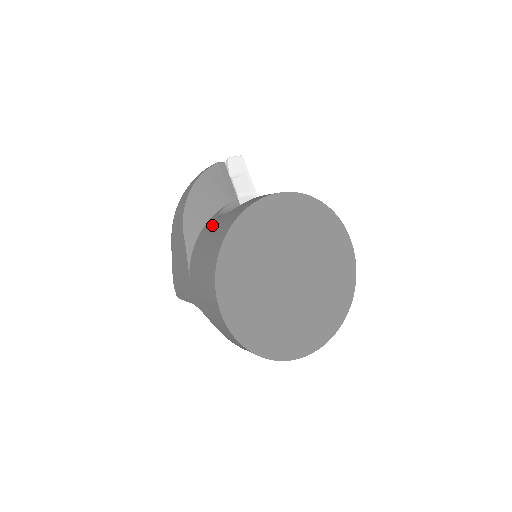
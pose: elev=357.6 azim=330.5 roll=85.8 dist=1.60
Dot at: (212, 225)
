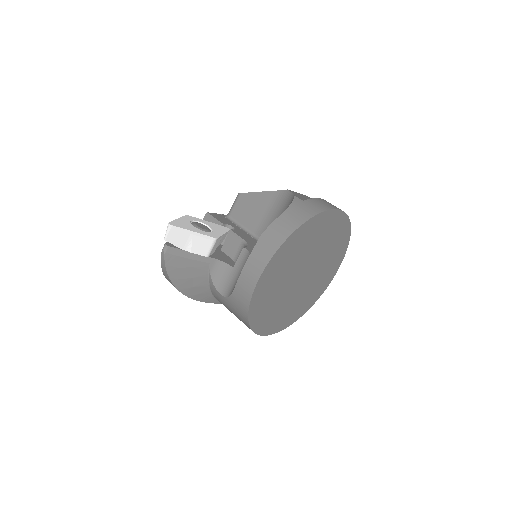
Dot at: (222, 301)
